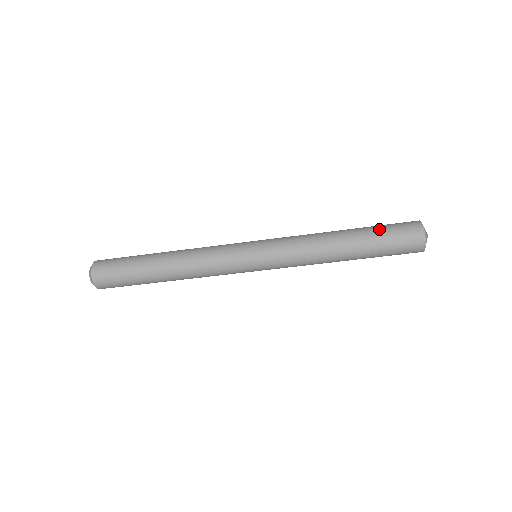
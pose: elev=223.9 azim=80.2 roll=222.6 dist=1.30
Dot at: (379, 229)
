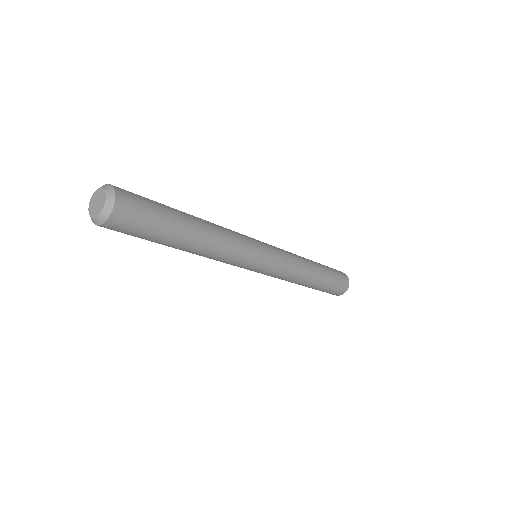
Dot at: (332, 272)
